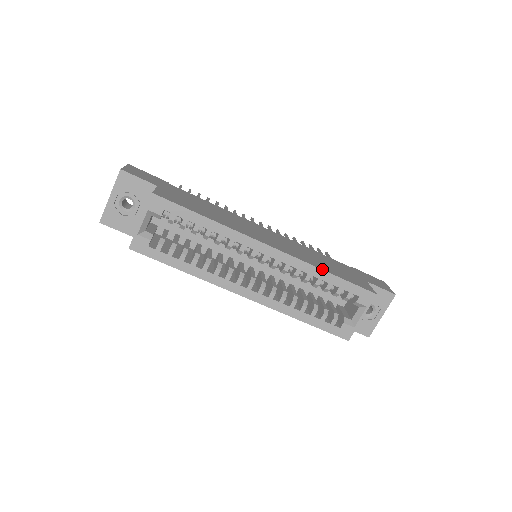
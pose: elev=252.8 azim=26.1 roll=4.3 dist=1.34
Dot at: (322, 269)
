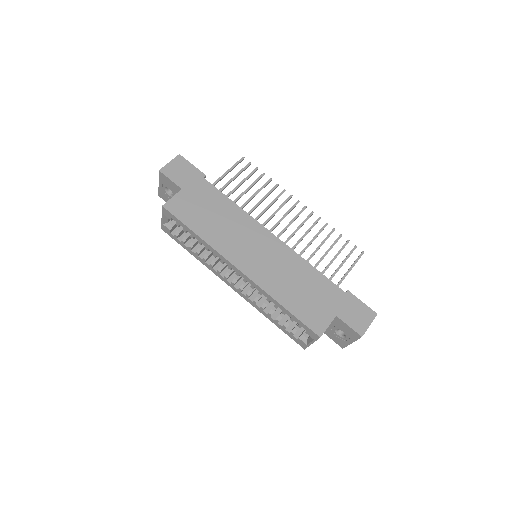
Dot at: (277, 300)
